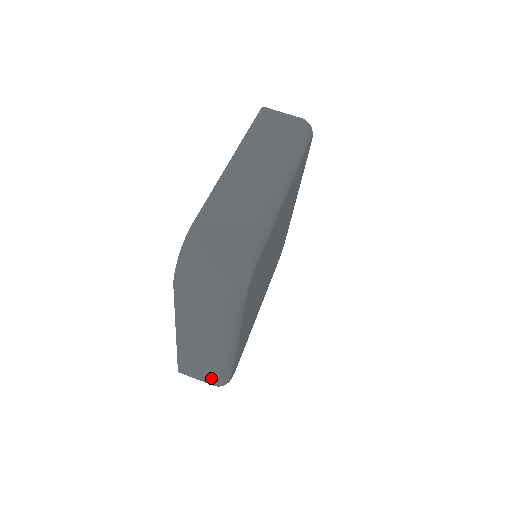
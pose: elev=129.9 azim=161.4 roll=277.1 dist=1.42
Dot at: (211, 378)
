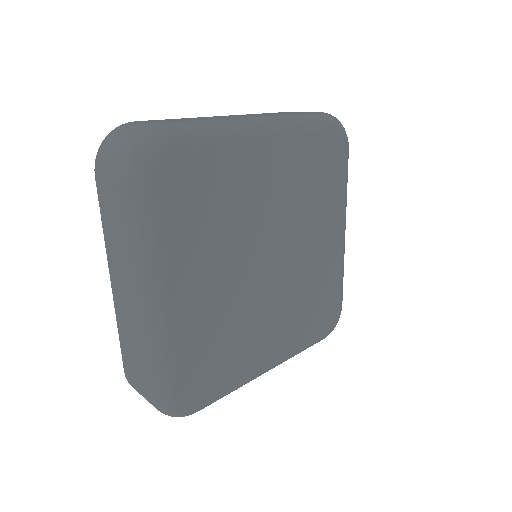
Dot at: (146, 379)
